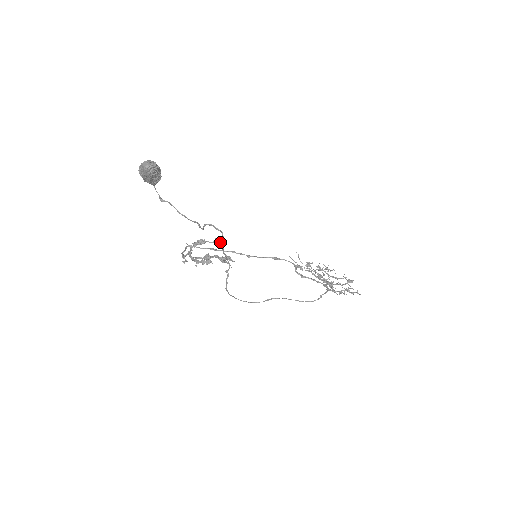
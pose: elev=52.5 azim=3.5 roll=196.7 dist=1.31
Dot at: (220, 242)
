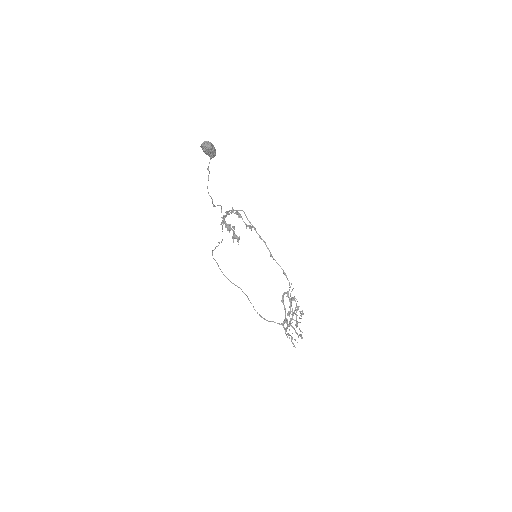
Dot at: occluded
